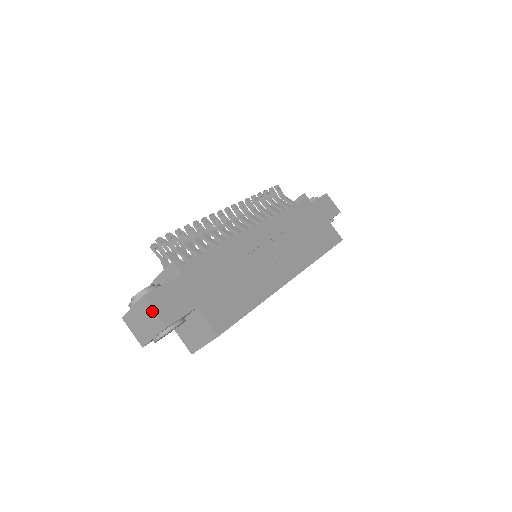
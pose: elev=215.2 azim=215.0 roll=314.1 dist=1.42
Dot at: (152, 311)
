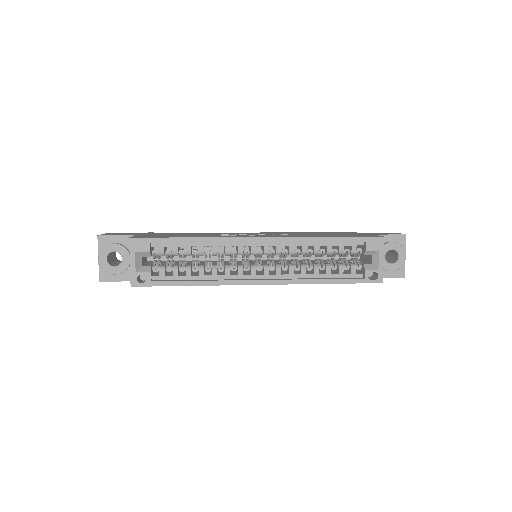
Dot at: occluded
